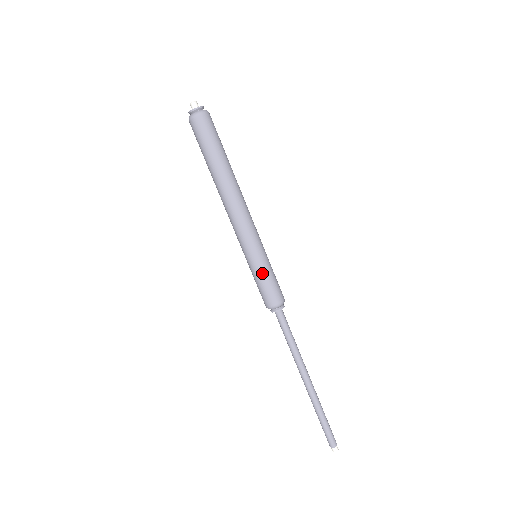
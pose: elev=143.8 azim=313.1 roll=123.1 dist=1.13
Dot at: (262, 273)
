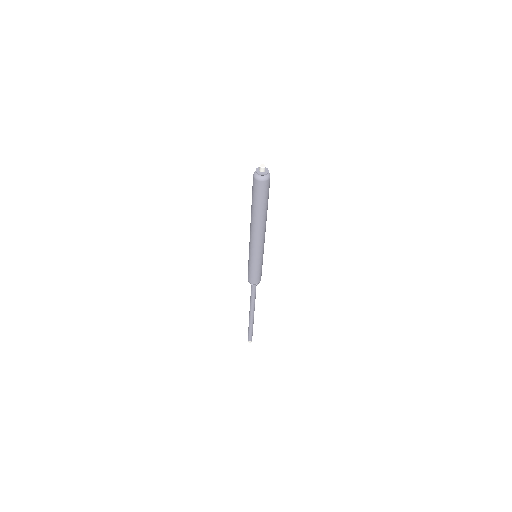
Dot at: (251, 267)
